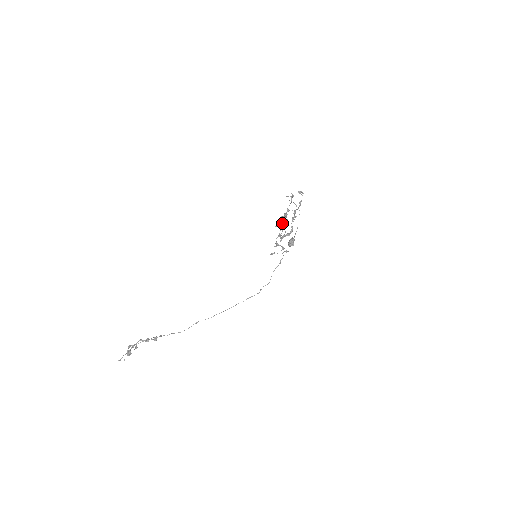
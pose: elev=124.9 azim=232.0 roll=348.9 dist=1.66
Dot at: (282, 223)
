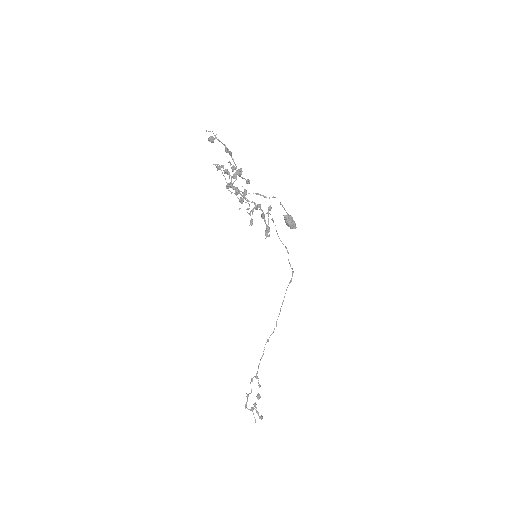
Dot at: (252, 212)
